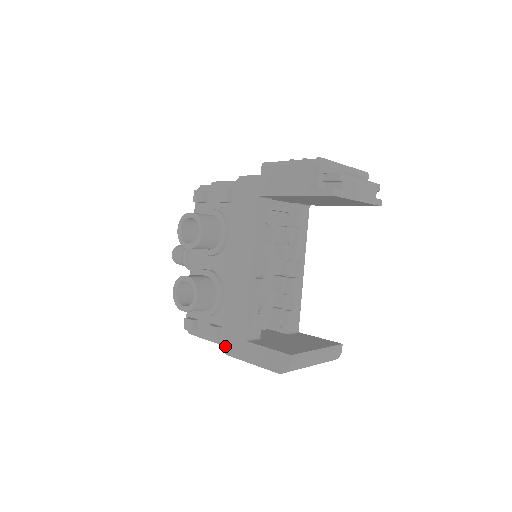
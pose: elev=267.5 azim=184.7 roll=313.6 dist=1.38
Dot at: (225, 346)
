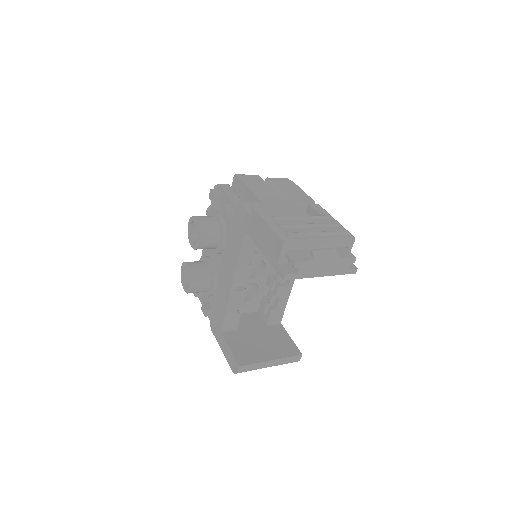
Dot at: (211, 323)
